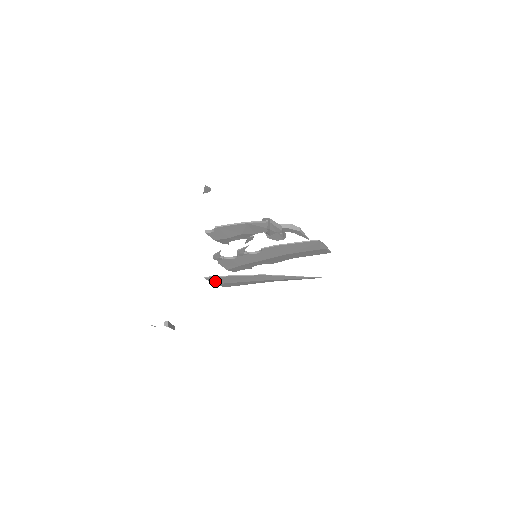
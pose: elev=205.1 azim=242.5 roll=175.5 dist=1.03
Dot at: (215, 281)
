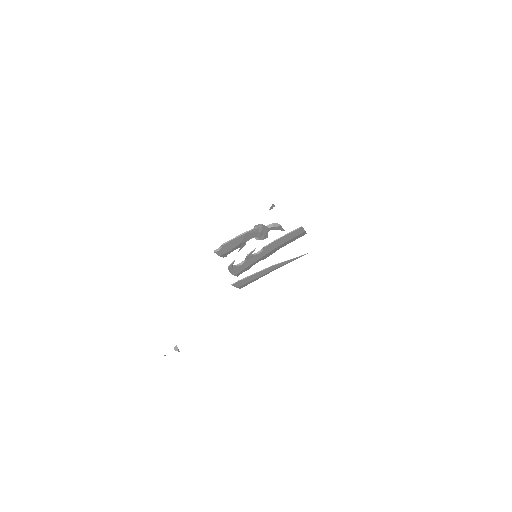
Dot at: (238, 285)
